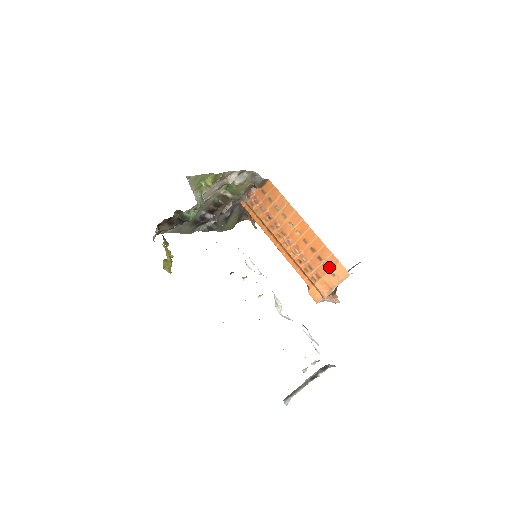
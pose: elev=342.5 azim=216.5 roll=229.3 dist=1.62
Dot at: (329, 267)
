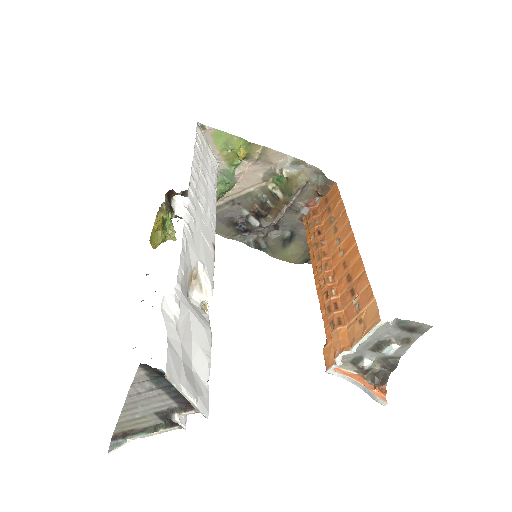
Dot at: (359, 307)
